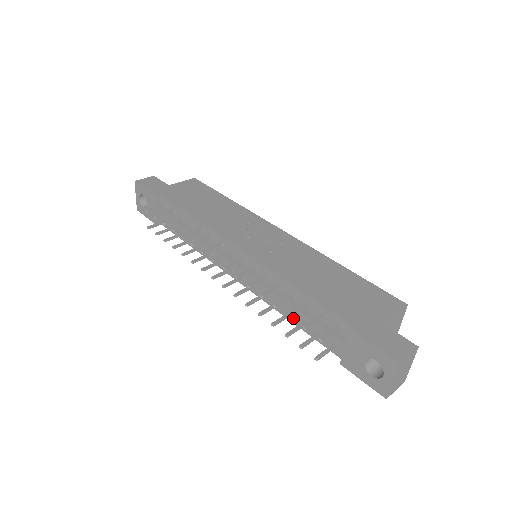
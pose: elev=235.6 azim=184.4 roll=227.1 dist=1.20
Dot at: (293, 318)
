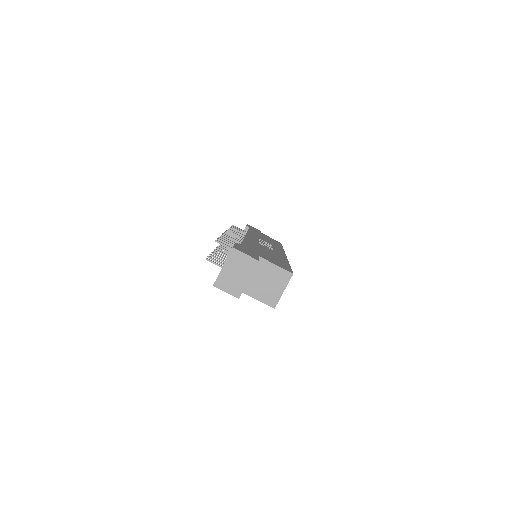
Dot at: occluded
